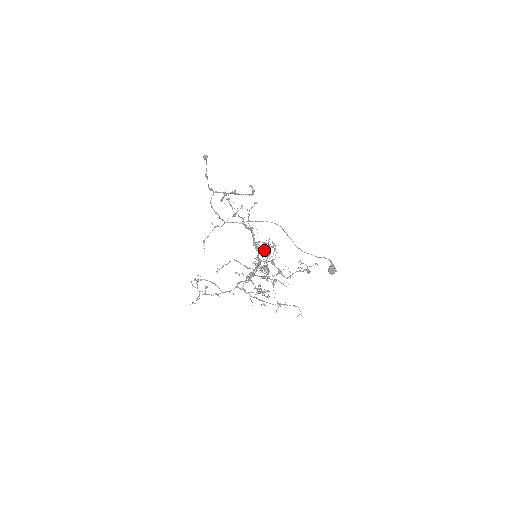
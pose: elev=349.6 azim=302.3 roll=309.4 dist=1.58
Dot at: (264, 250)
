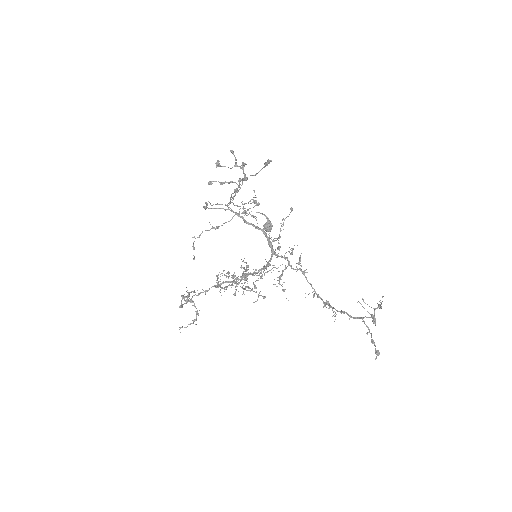
Dot at: (285, 259)
